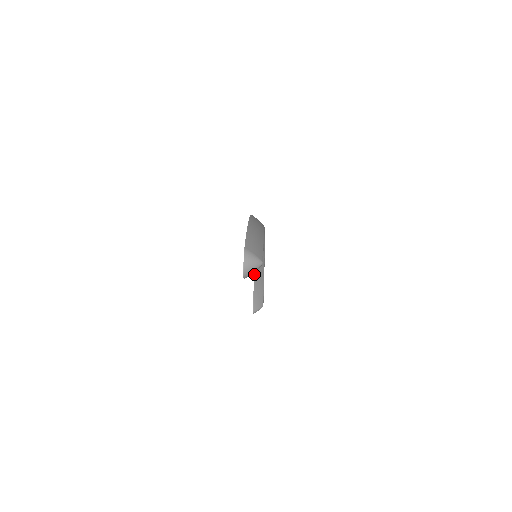
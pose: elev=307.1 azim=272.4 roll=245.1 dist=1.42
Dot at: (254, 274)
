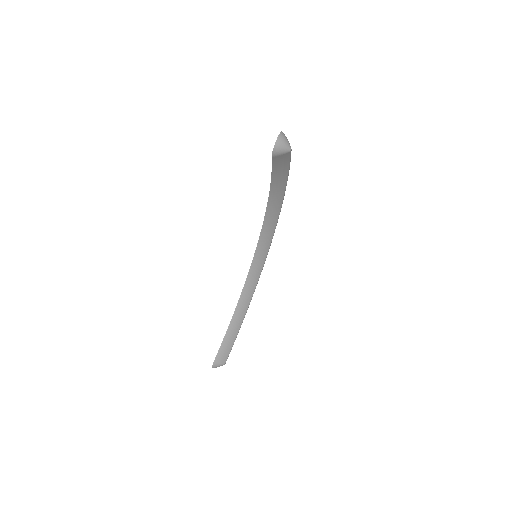
Dot at: (237, 307)
